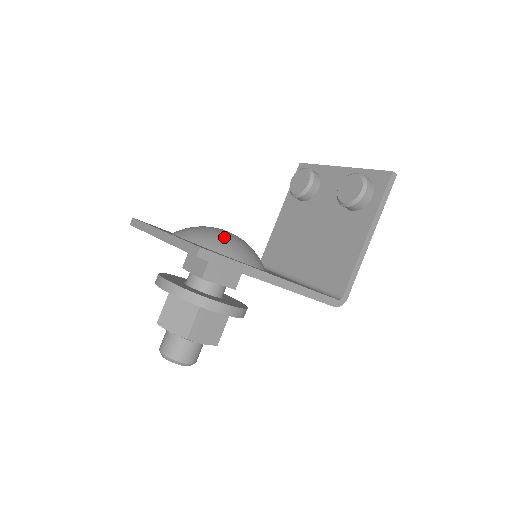
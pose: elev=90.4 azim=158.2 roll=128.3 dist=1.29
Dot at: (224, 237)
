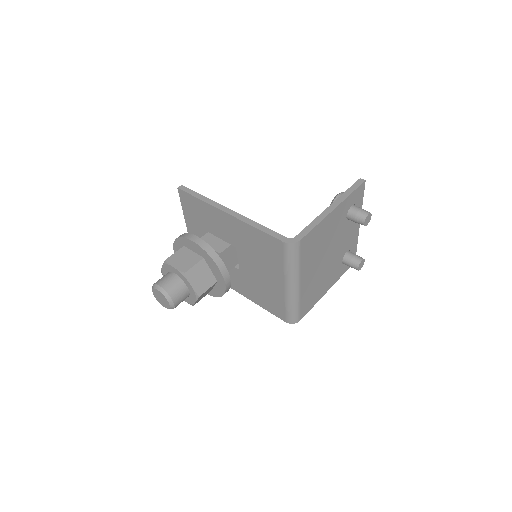
Dot at: occluded
